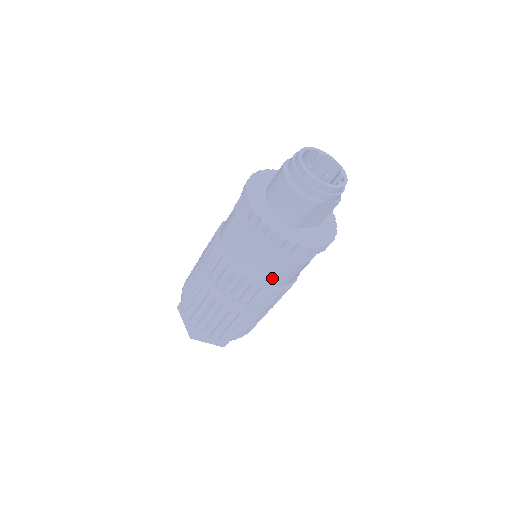
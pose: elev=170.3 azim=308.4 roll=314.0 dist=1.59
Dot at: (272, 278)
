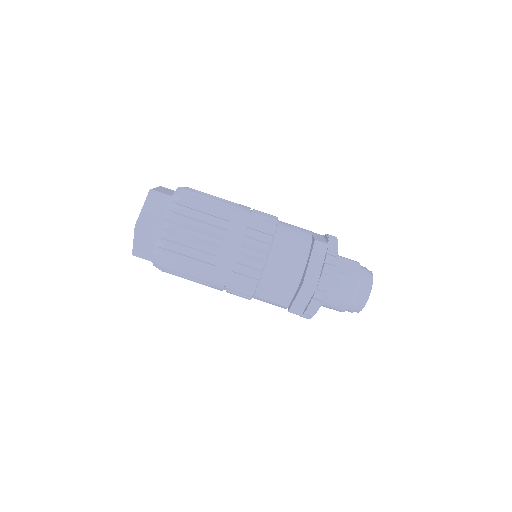
Dot at: occluded
